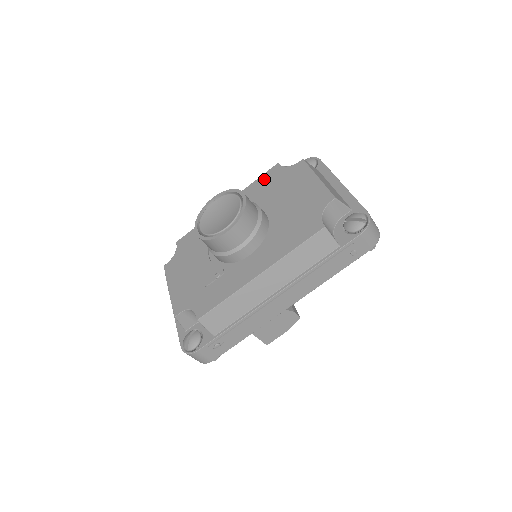
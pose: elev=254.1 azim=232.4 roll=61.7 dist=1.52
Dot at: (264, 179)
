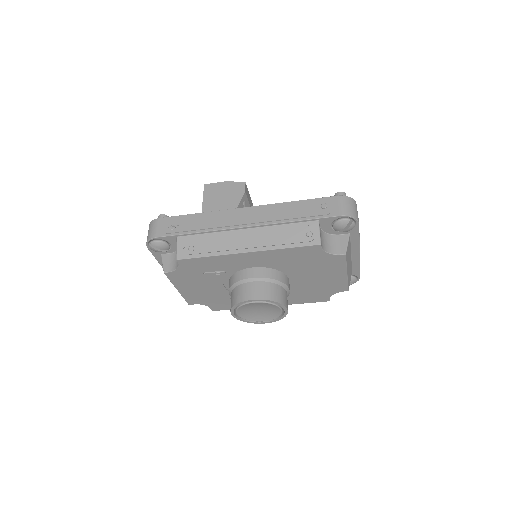
Dot at: (299, 253)
